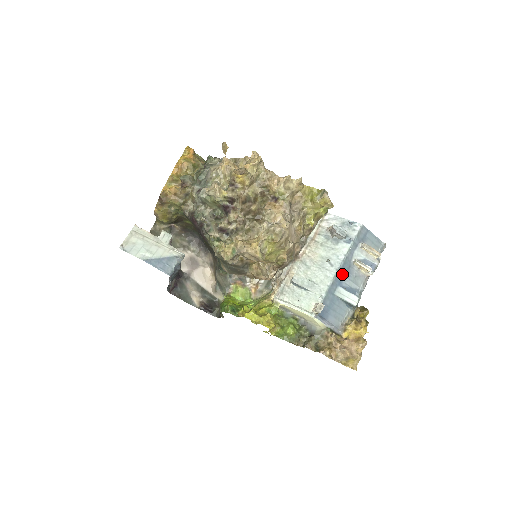
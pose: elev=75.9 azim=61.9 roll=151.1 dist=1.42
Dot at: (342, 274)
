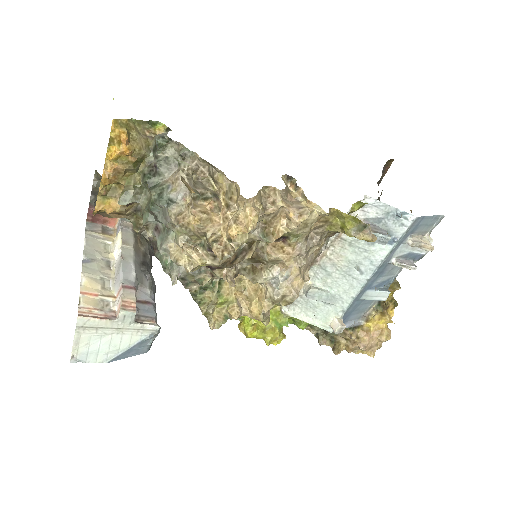
Dot at: (374, 278)
